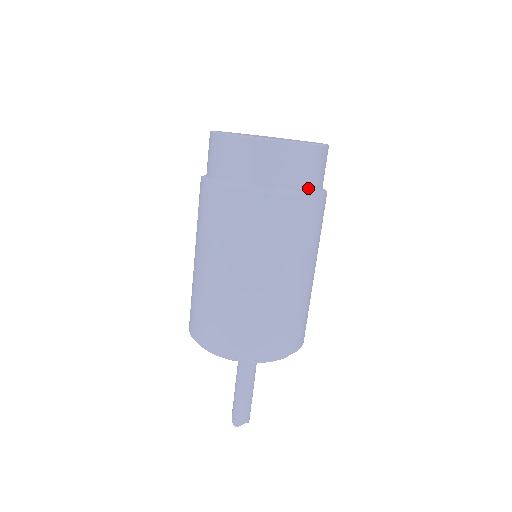
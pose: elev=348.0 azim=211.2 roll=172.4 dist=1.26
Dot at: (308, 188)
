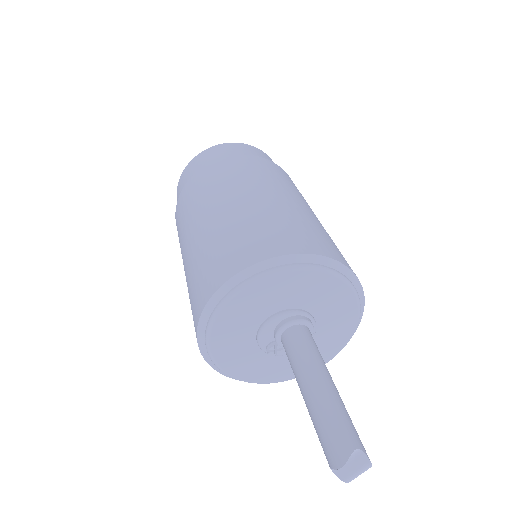
Dot at: occluded
